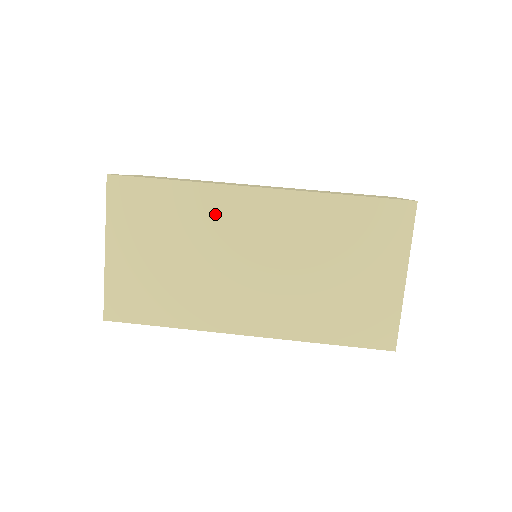
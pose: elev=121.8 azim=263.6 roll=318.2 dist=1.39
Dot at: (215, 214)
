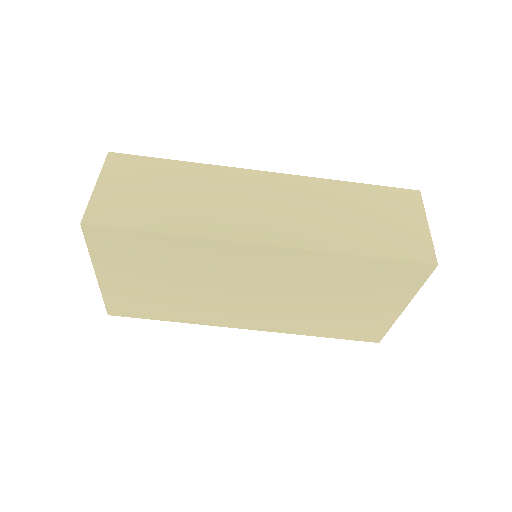
Dot at: (213, 260)
